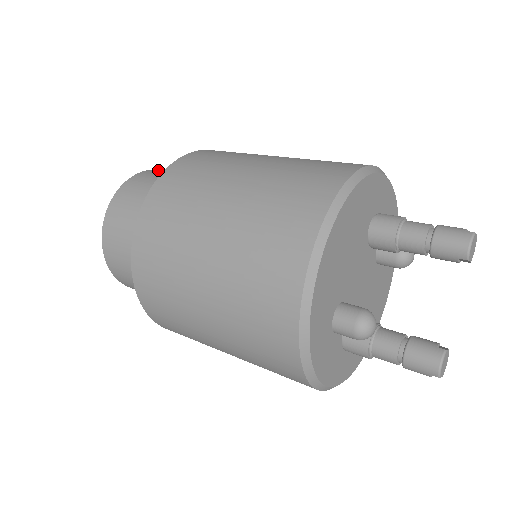
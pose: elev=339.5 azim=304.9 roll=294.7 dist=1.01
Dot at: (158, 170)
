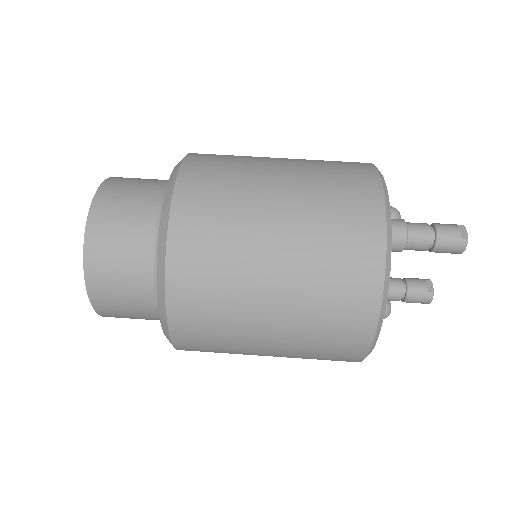
Dot at: (97, 223)
